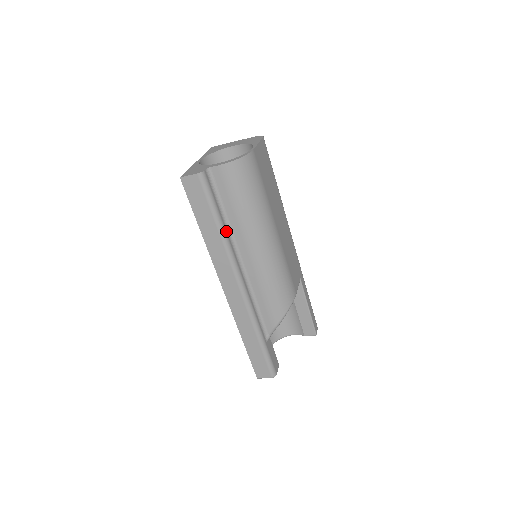
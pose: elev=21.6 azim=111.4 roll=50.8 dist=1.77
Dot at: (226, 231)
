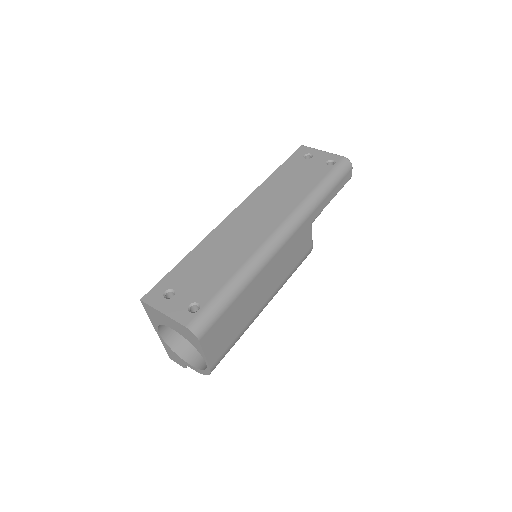
Dot at: occluded
